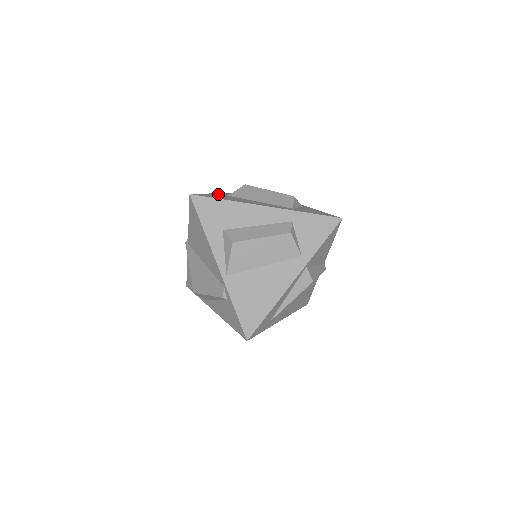
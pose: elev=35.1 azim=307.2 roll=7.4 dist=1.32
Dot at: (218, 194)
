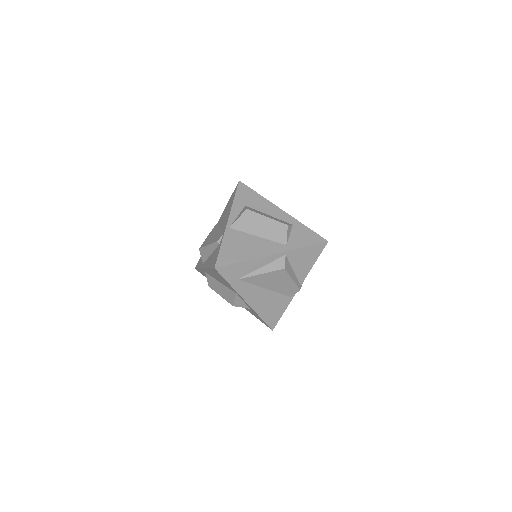
Dot at: occluded
